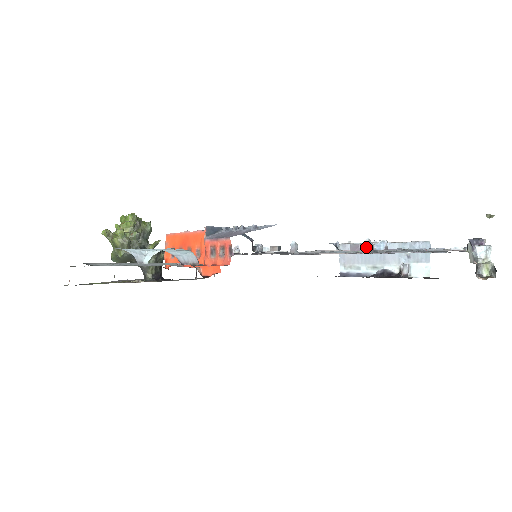
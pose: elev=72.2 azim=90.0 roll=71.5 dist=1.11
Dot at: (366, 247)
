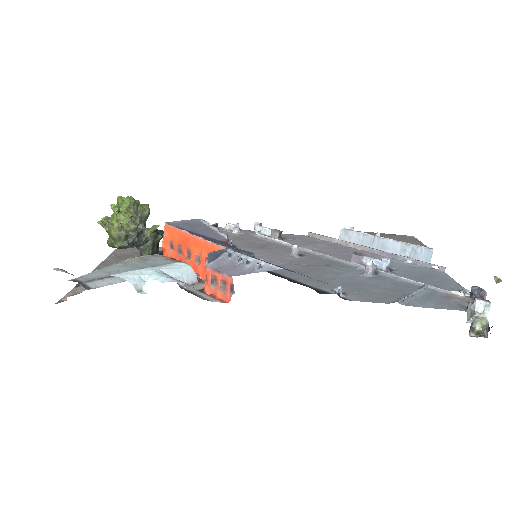
Dot at: (368, 270)
